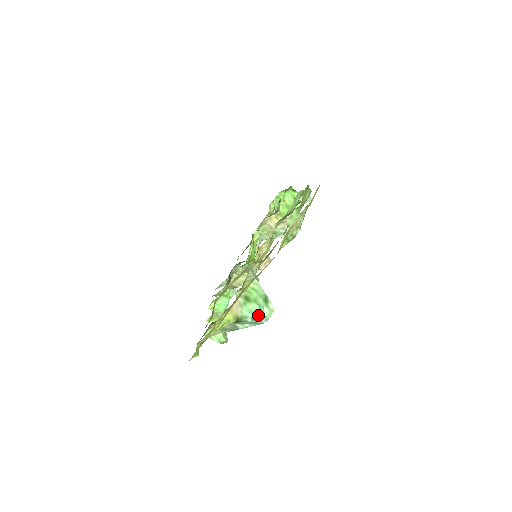
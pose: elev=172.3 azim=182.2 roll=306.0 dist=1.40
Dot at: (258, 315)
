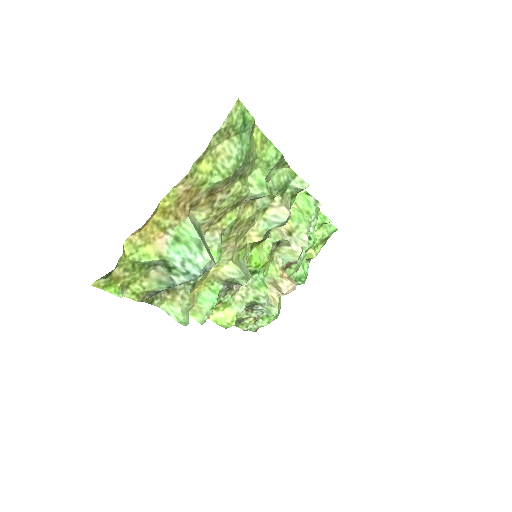
Dot at: (189, 262)
